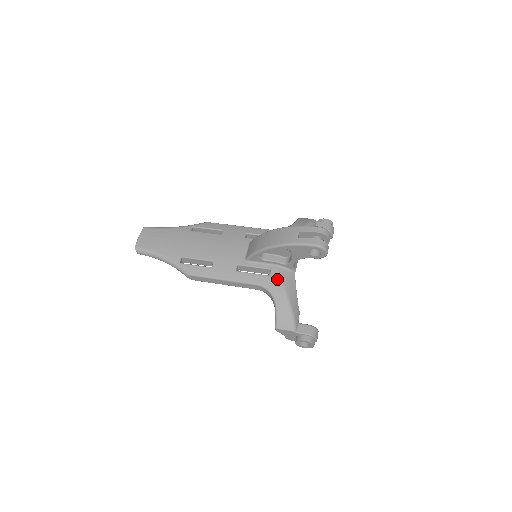
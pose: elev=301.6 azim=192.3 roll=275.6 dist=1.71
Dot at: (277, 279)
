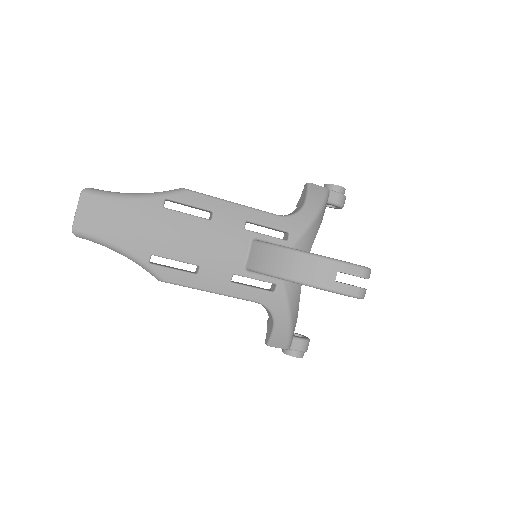
Dot at: (283, 298)
